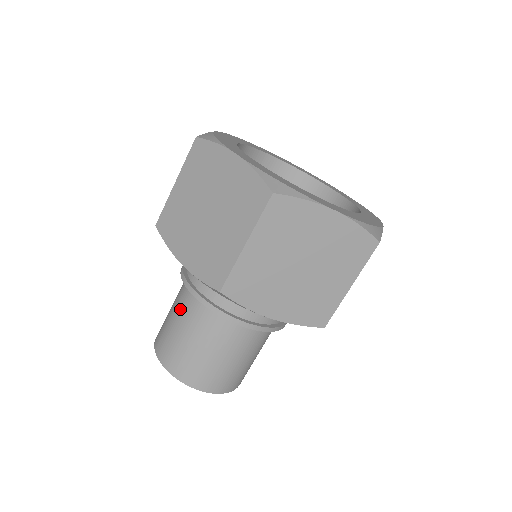
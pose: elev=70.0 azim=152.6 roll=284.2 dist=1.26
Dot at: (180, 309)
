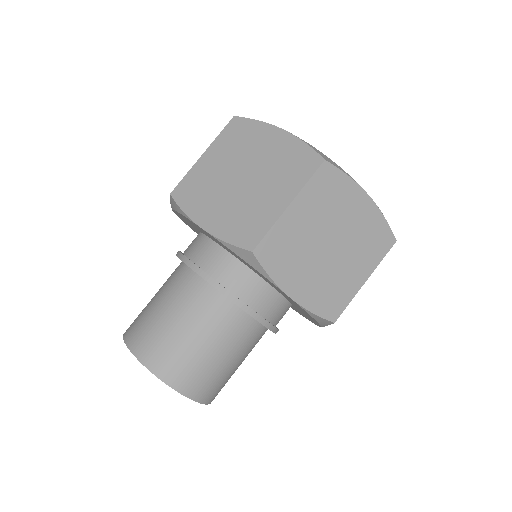
Dot at: (172, 293)
